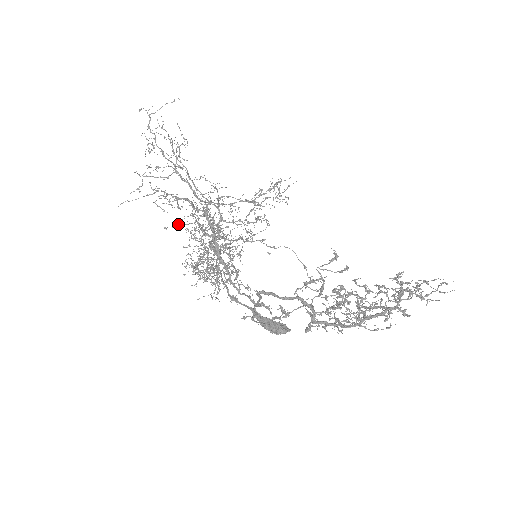
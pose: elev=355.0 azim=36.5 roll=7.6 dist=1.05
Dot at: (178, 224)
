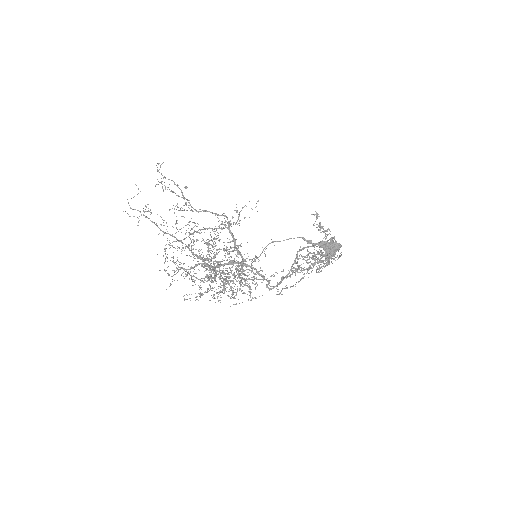
Dot at: (177, 269)
